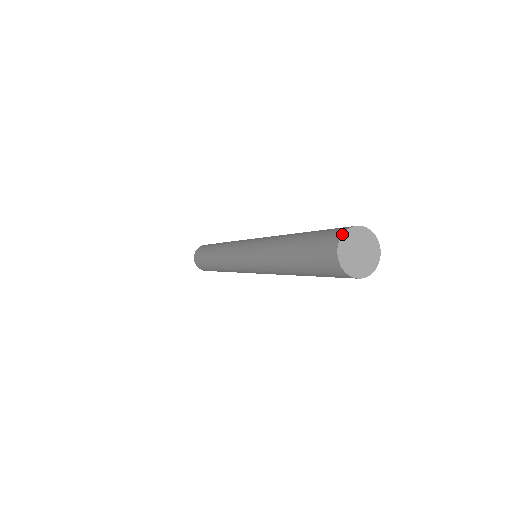
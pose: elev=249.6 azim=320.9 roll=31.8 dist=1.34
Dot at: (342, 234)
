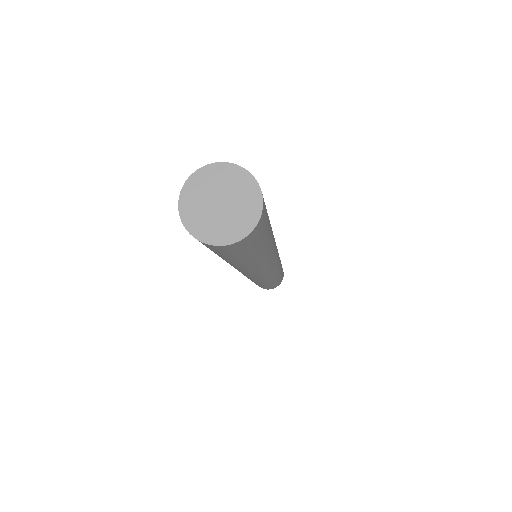
Dot at: occluded
